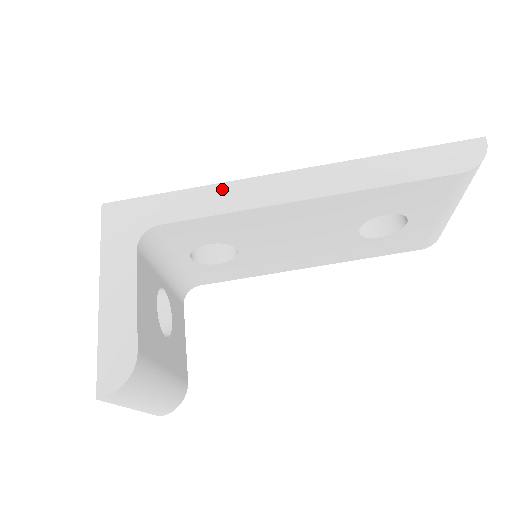
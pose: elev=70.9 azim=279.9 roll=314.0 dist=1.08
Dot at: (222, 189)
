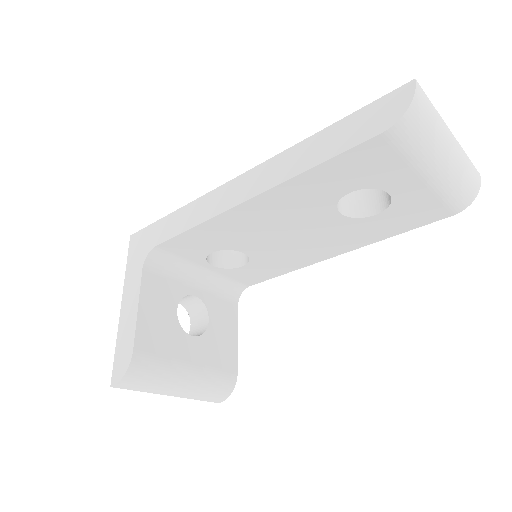
Dot at: (194, 206)
